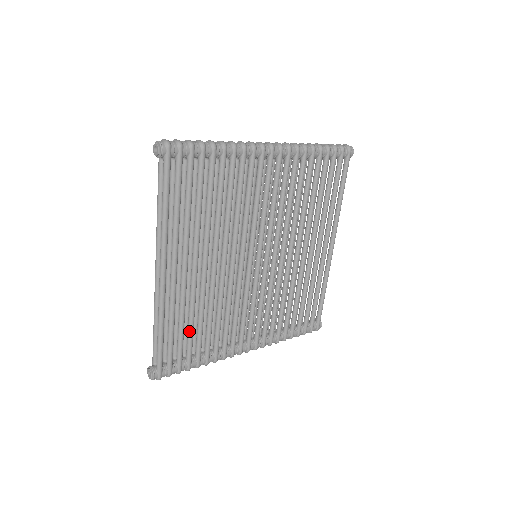
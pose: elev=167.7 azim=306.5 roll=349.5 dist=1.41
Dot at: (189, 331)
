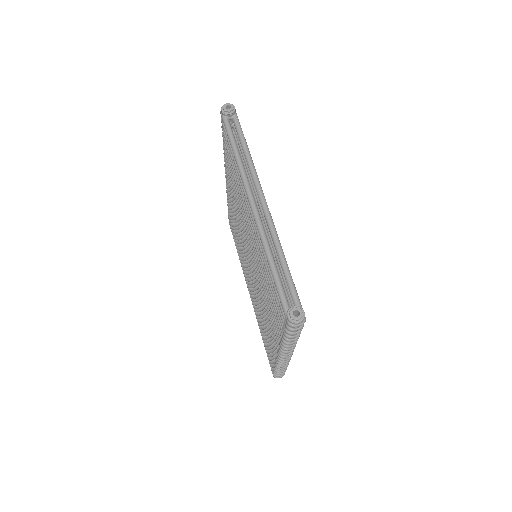
Dot at: occluded
